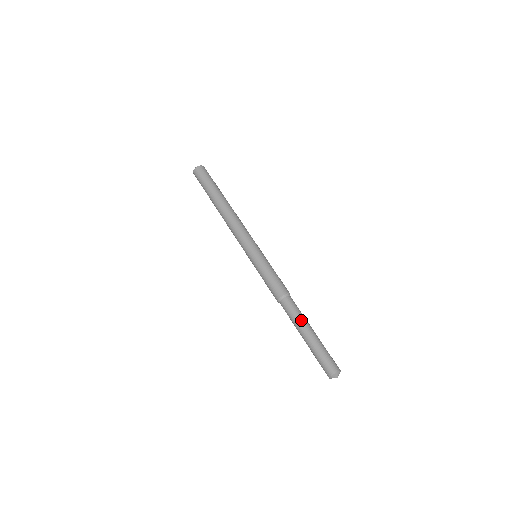
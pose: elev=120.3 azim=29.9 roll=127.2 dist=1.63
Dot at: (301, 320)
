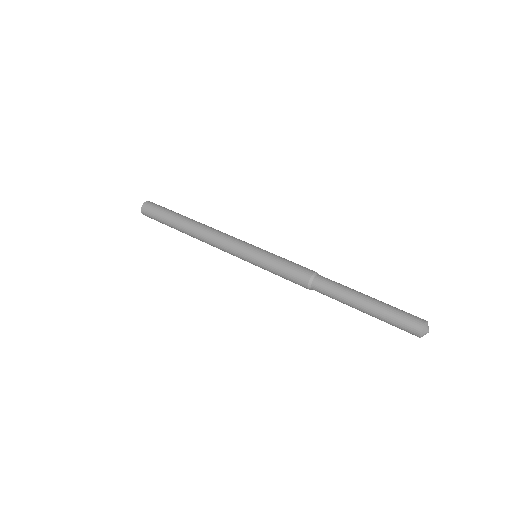
Dot at: (348, 290)
